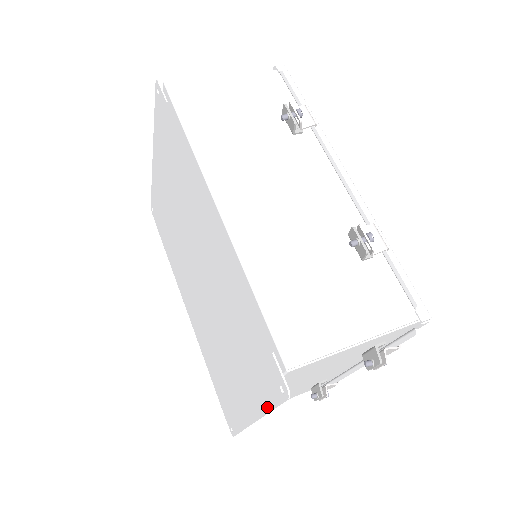
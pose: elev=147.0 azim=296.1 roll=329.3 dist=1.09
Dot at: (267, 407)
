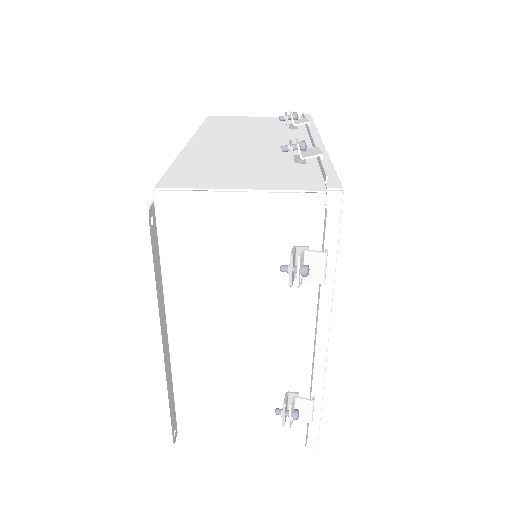
Dot at: (155, 285)
